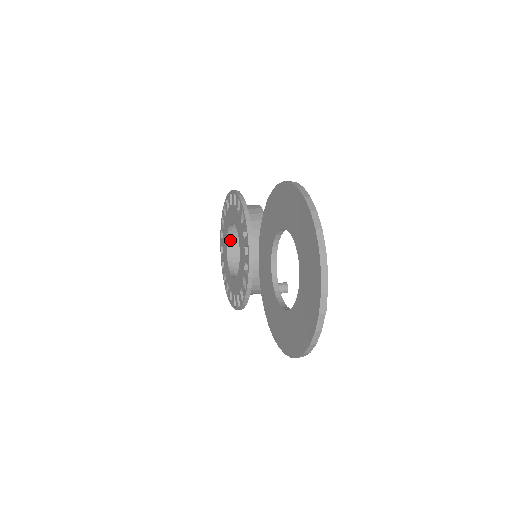
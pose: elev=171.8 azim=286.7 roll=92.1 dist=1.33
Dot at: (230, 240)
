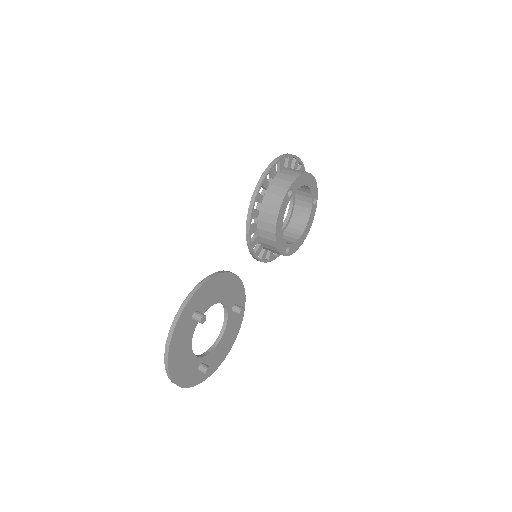
Dot at: occluded
